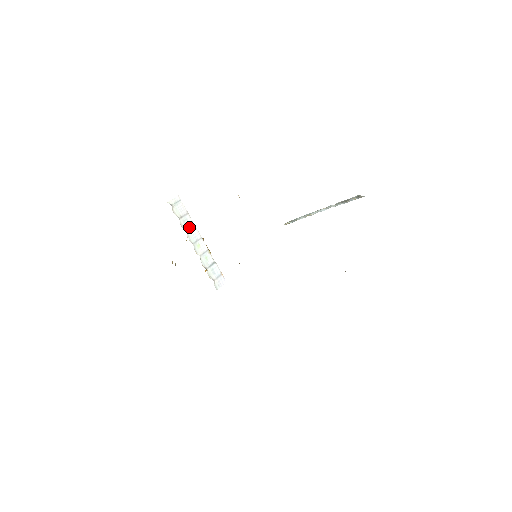
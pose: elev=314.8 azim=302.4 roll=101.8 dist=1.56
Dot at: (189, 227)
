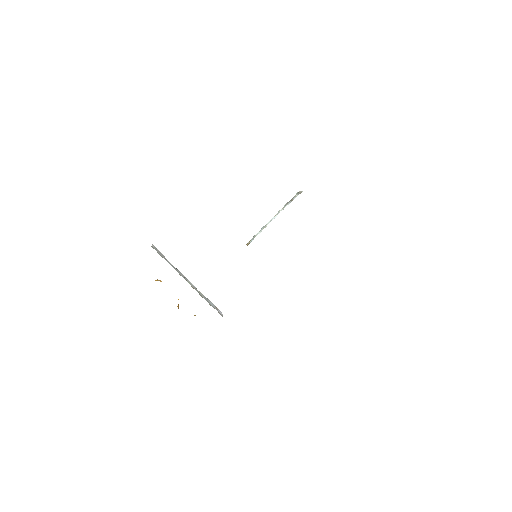
Dot at: (175, 268)
